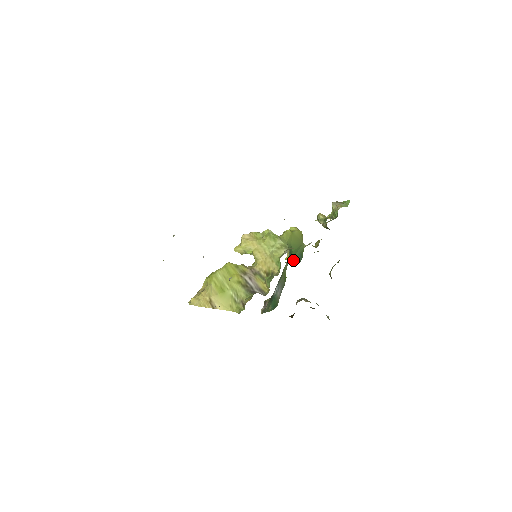
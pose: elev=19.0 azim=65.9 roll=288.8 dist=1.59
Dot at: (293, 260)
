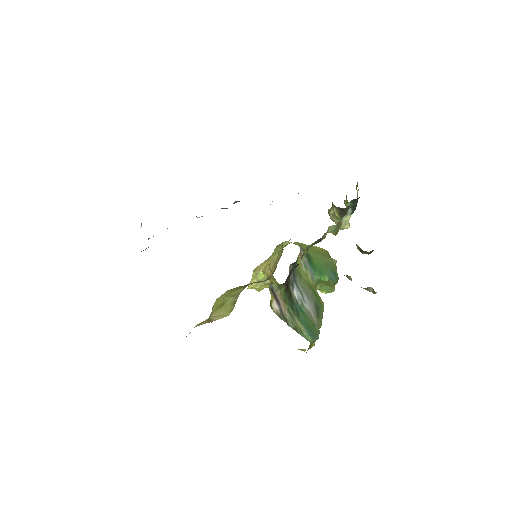
Dot at: (321, 273)
